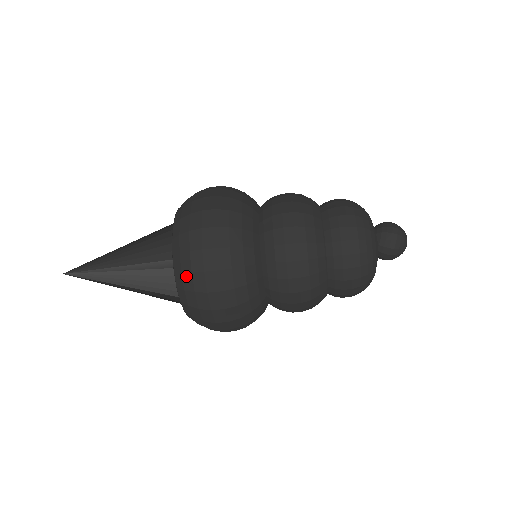
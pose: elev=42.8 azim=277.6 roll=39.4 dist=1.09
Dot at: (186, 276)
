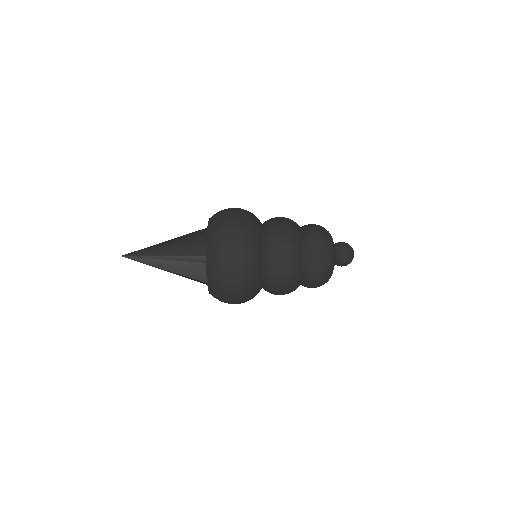
Dot at: (215, 258)
